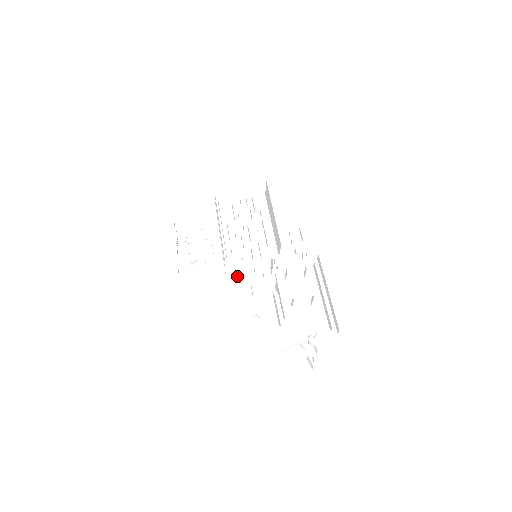
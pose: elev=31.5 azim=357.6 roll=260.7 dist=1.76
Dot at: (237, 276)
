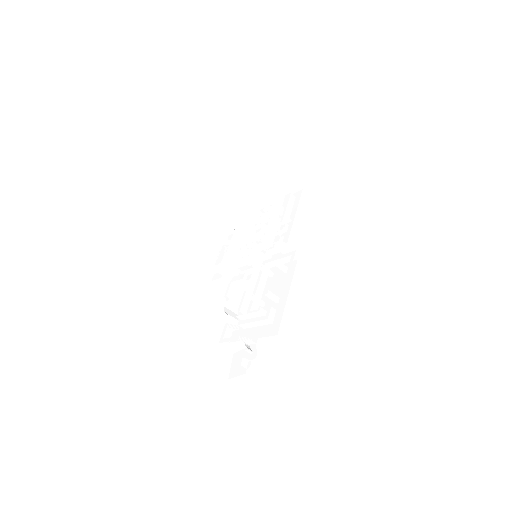
Dot at: occluded
